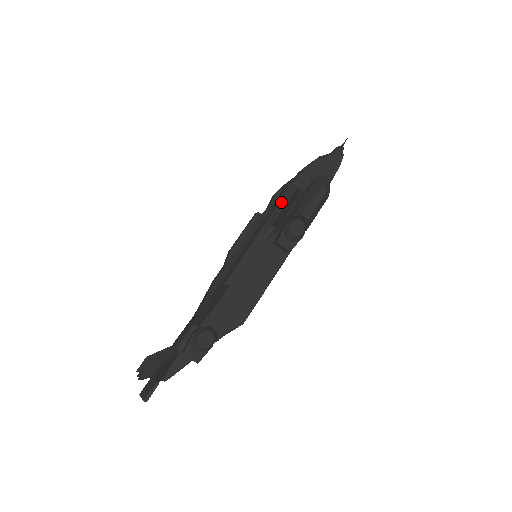
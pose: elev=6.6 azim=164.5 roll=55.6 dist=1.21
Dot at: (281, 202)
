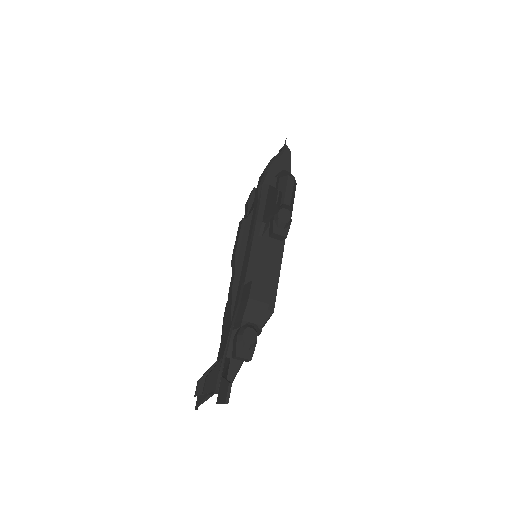
Dot at: (261, 201)
